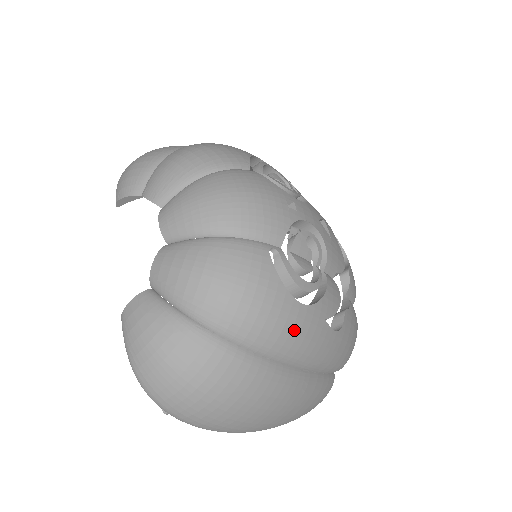
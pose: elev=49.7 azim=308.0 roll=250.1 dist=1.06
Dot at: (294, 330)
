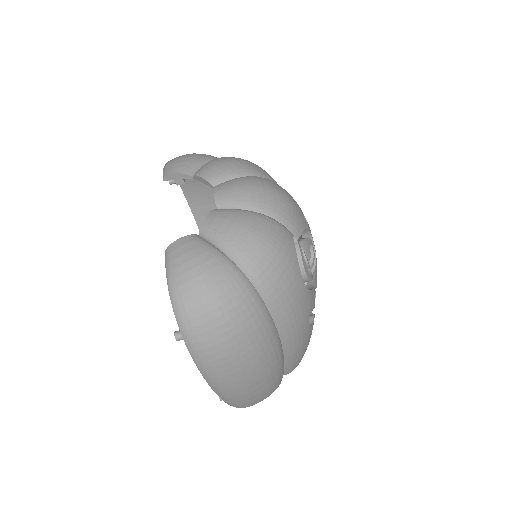
Dot at: (295, 300)
